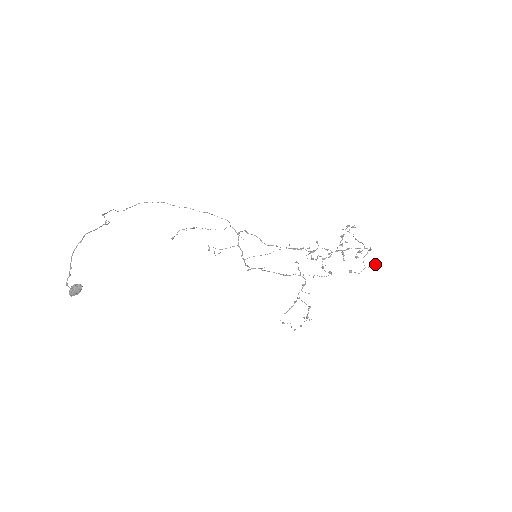
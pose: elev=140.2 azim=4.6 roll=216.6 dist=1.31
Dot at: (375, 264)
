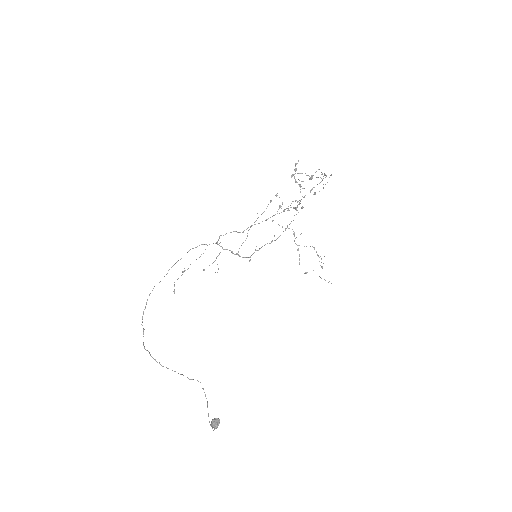
Dot at: occluded
